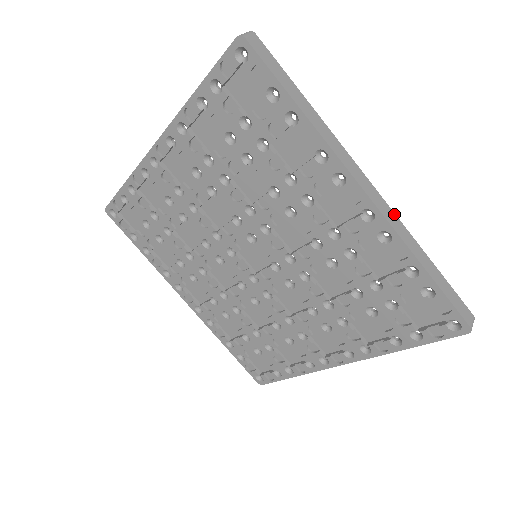
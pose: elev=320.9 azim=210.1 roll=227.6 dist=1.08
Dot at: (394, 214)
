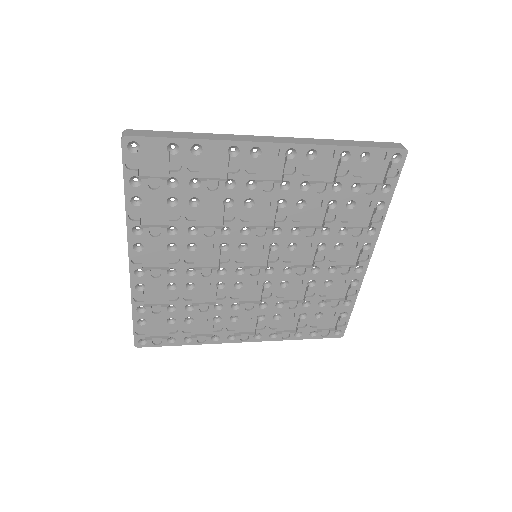
Dot at: occluded
